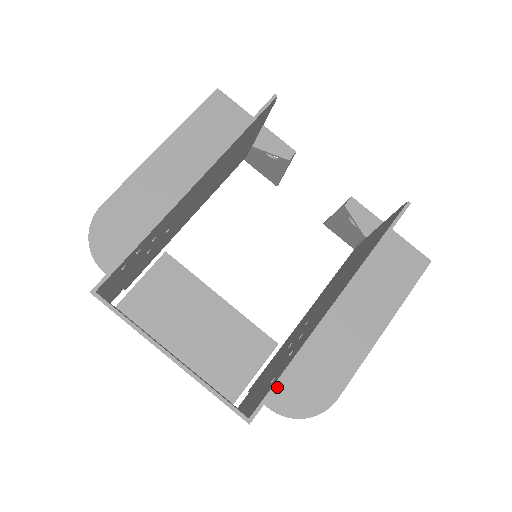
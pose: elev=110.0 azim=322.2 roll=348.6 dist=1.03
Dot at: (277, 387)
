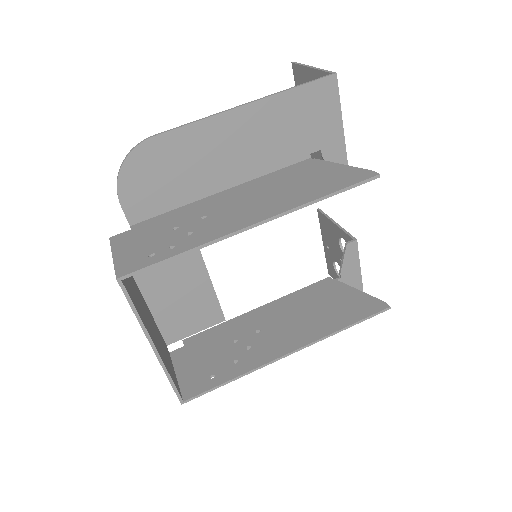
Dot at: occluded
